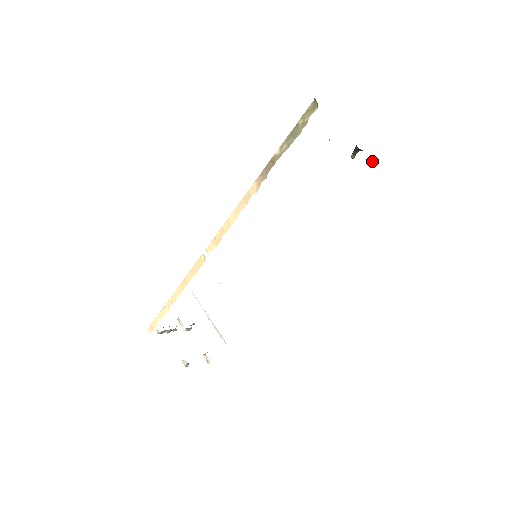
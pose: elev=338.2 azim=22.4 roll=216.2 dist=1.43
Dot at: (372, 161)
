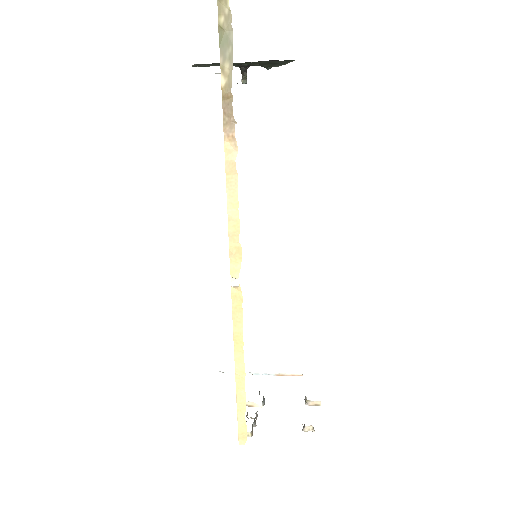
Dot at: (267, 68)
